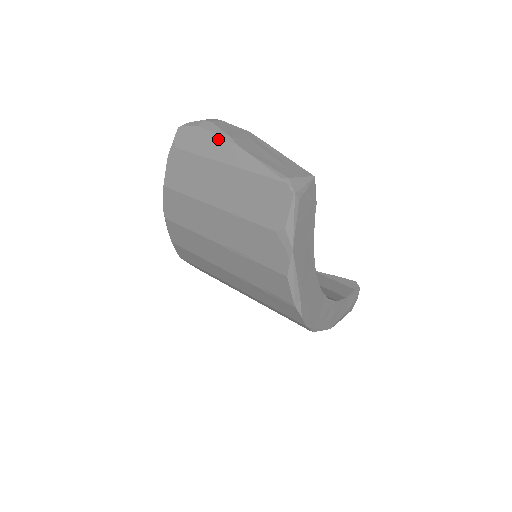
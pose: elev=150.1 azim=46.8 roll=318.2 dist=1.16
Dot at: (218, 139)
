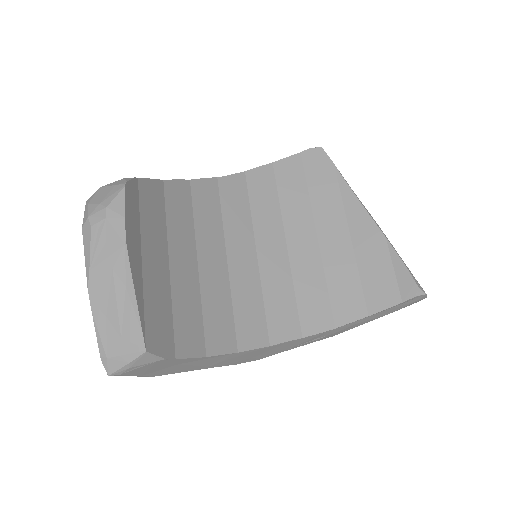
Dot at: (87, 262)
